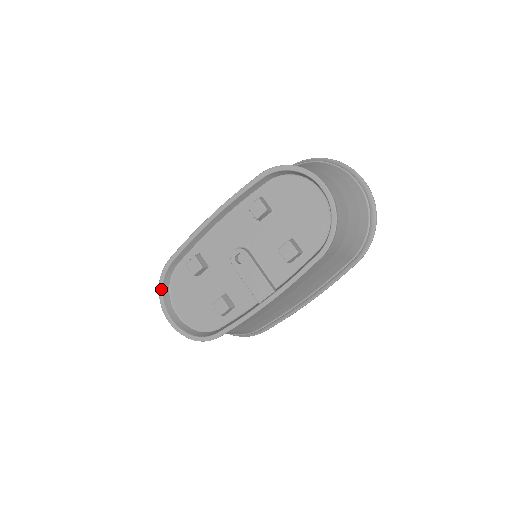
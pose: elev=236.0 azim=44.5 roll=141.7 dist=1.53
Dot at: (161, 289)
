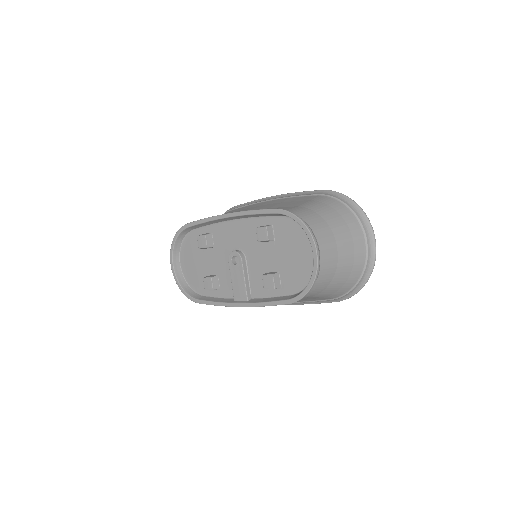
Dot at: (174, 241)
